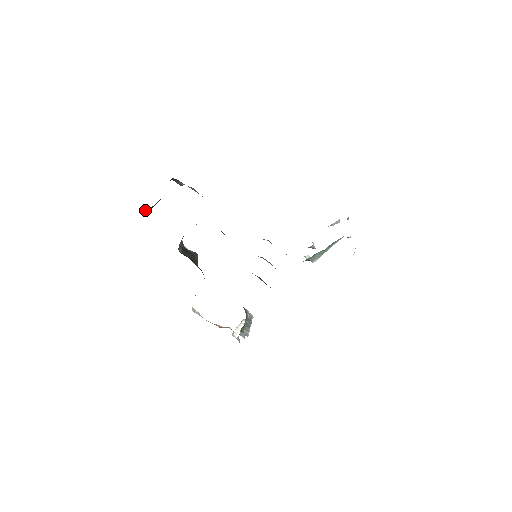
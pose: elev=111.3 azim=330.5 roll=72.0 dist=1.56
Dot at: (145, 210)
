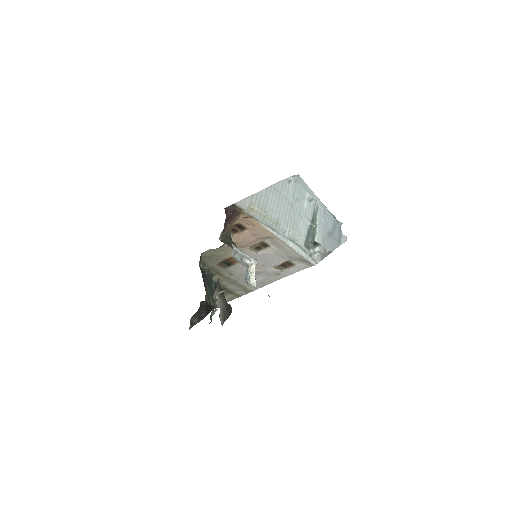
Dot at: (193, 322)
